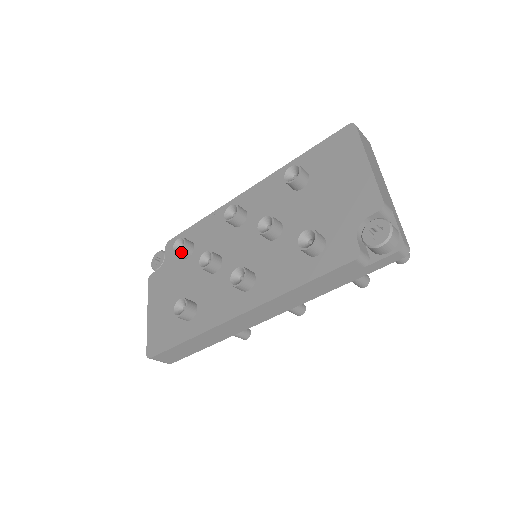
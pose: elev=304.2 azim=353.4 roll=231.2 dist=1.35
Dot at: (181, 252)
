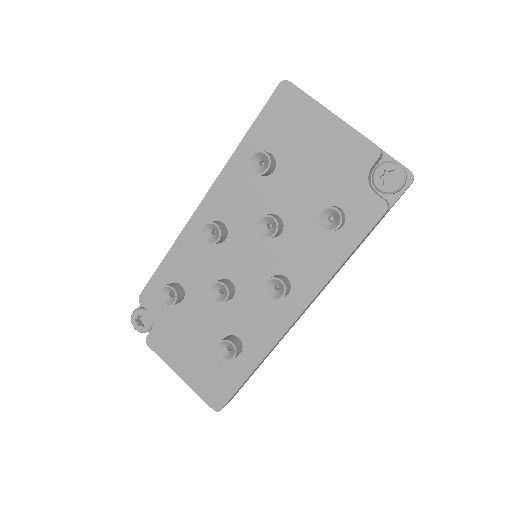
Dot at: (177, 300)
